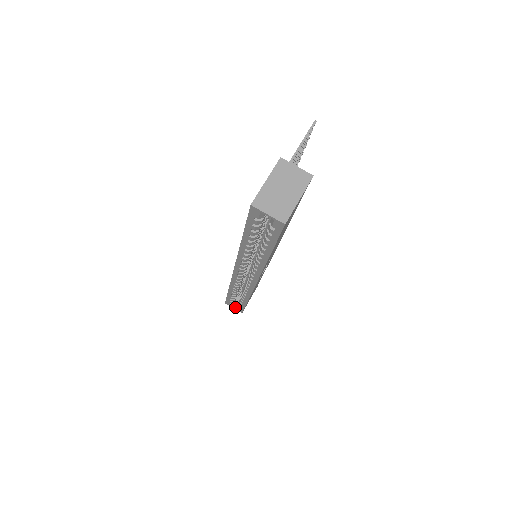
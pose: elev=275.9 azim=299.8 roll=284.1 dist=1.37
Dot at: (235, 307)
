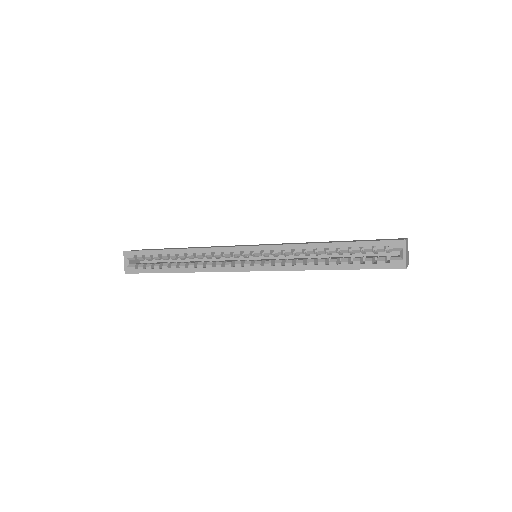
Dot at: (128, 263)
